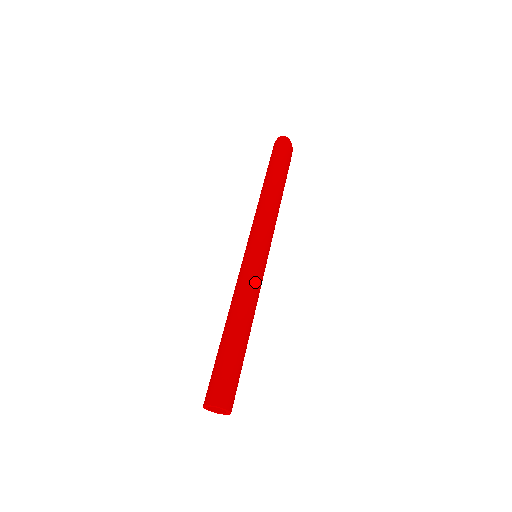
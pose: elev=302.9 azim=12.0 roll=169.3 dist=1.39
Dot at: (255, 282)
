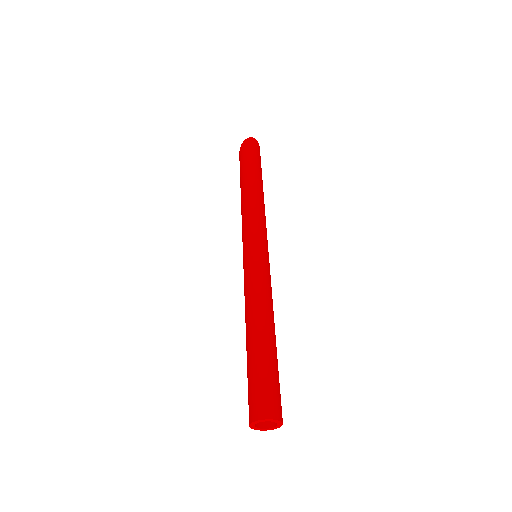
Dot at: (270, 283)
